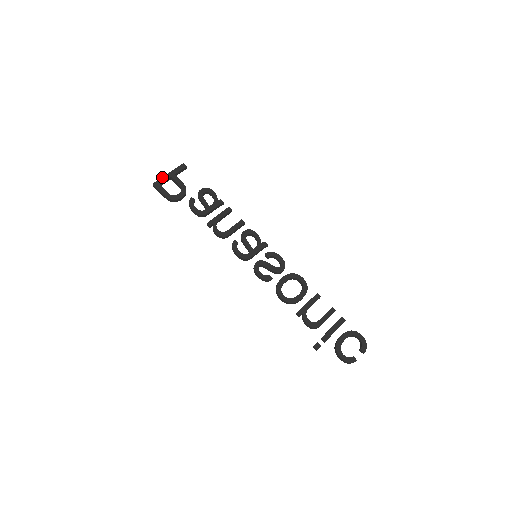
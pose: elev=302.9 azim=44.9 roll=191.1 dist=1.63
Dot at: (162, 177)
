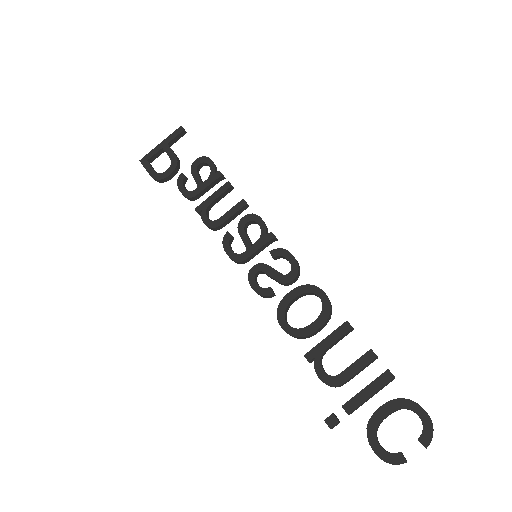
Dot at: (152, 150)
